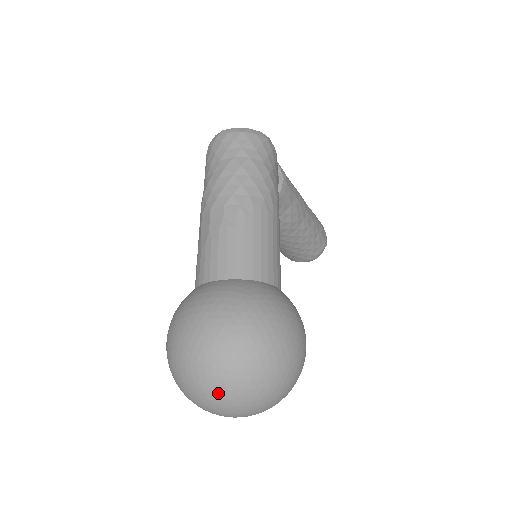
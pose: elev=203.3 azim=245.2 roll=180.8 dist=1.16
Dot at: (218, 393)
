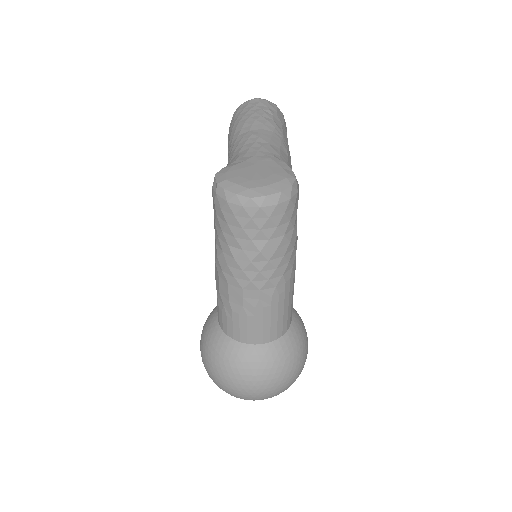
Dot at: occluded
